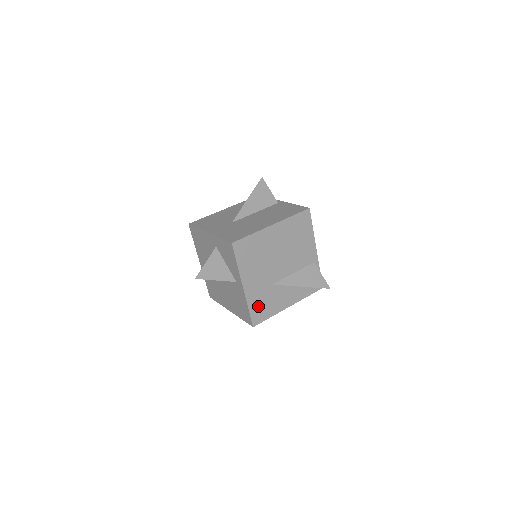
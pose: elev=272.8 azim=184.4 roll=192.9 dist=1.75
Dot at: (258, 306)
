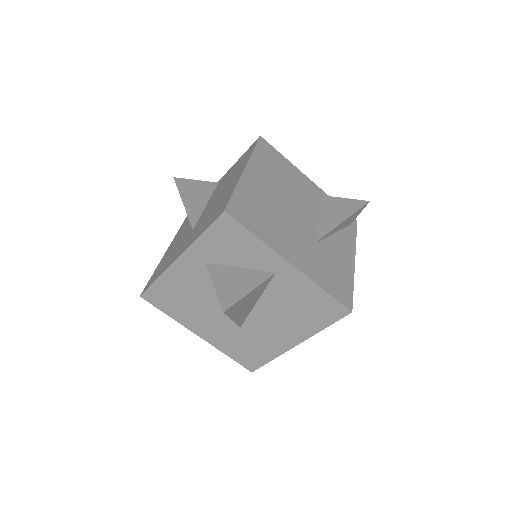
Dot at: (329, 280)
